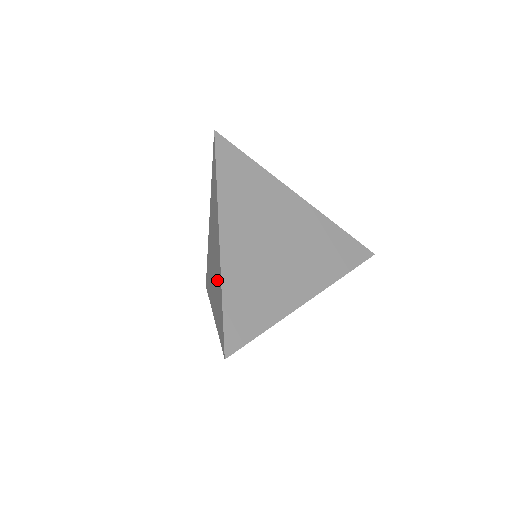
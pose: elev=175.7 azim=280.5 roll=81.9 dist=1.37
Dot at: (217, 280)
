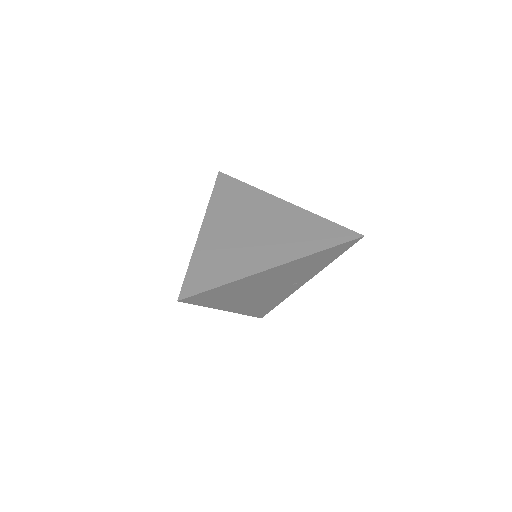
Dot at: occluded
